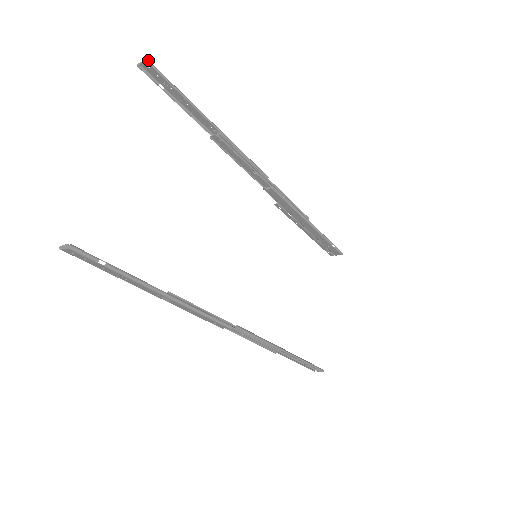
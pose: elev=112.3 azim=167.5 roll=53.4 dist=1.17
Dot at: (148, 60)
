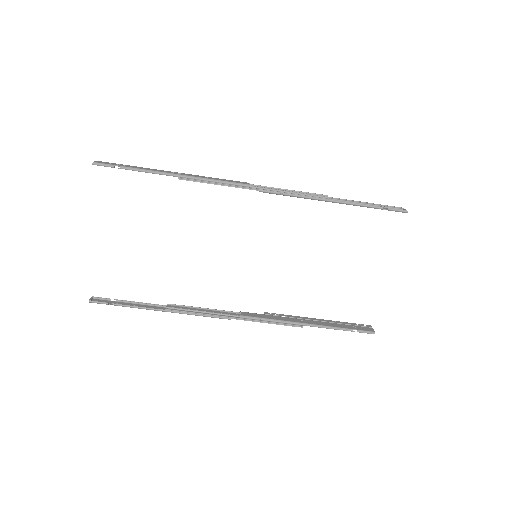
Dot at: (93, 163)
